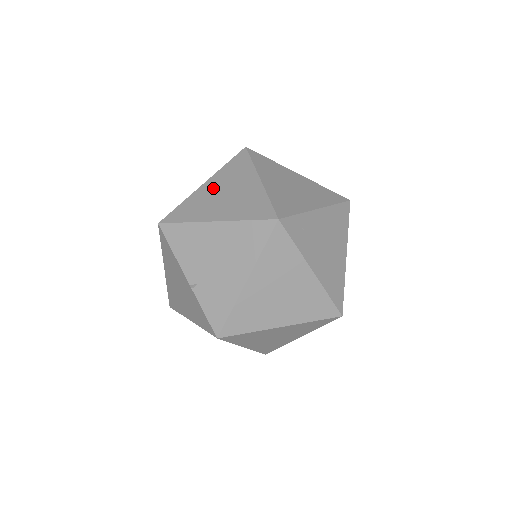
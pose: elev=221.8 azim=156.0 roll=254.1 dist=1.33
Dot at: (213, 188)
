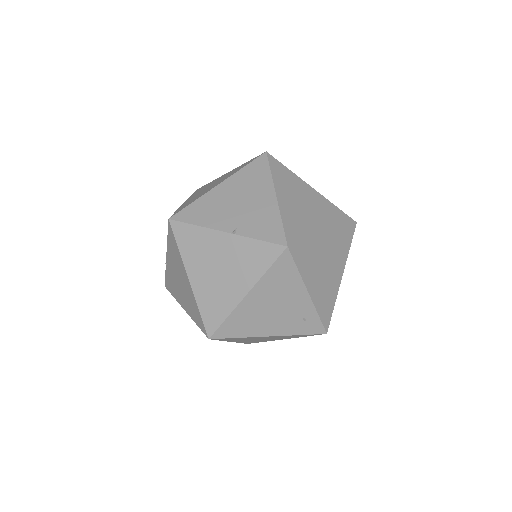
Dot at: (195, 195)
